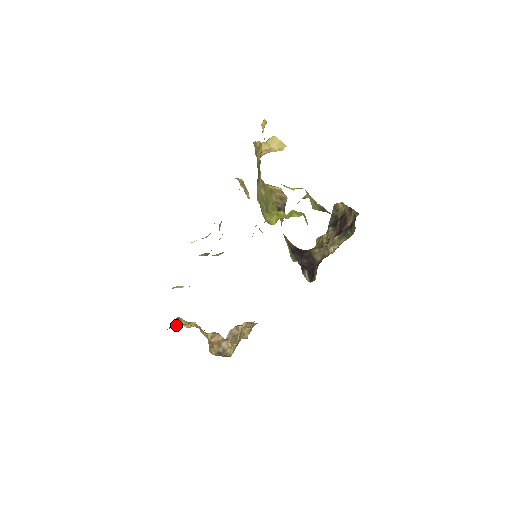
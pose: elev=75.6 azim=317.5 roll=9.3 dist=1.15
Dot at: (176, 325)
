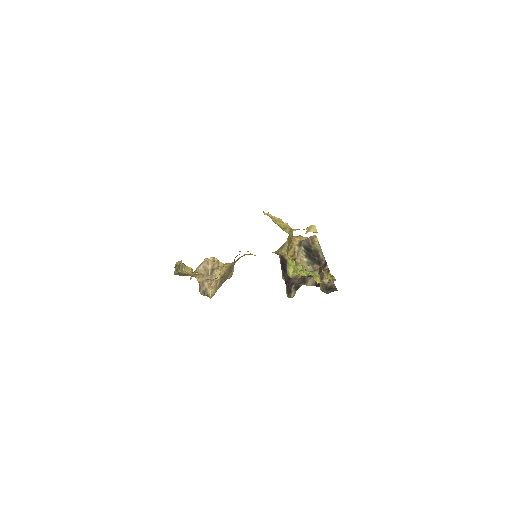
Dot at: (182, 272)
